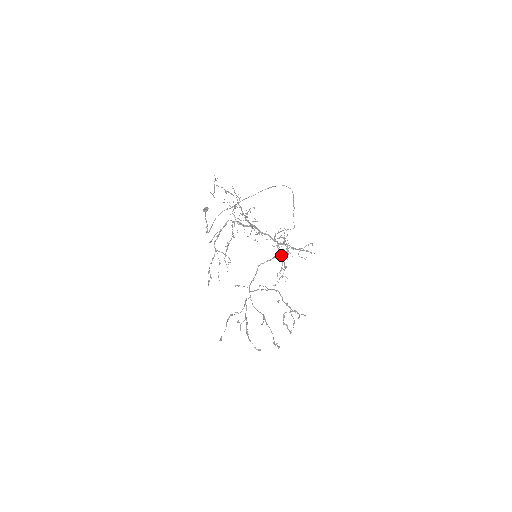
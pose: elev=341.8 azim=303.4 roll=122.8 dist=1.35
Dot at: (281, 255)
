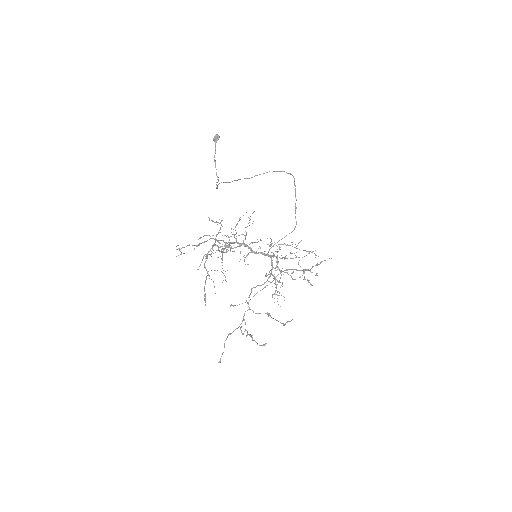
Dot at: (274, 278)
